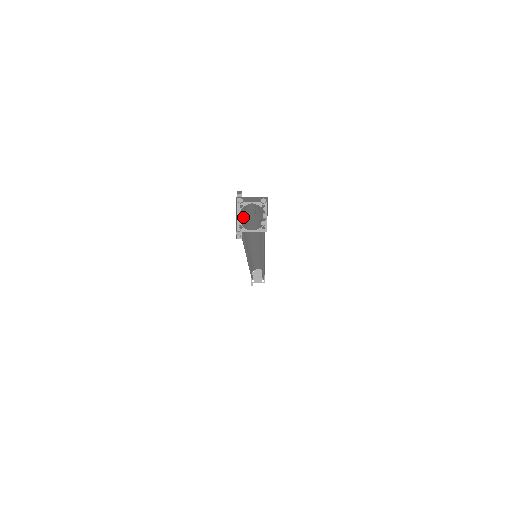
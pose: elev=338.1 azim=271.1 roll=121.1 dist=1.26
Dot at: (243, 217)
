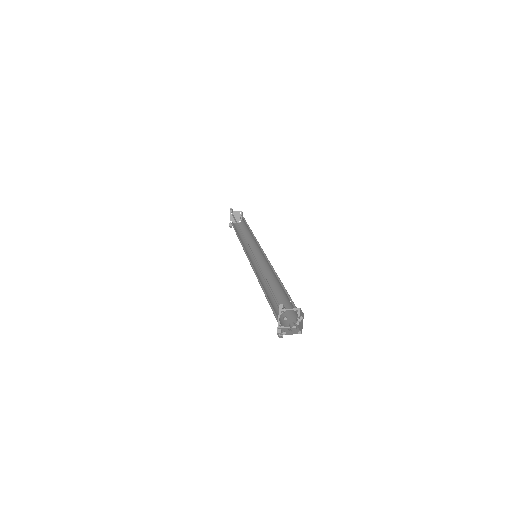
Dot at: (276, 301)
